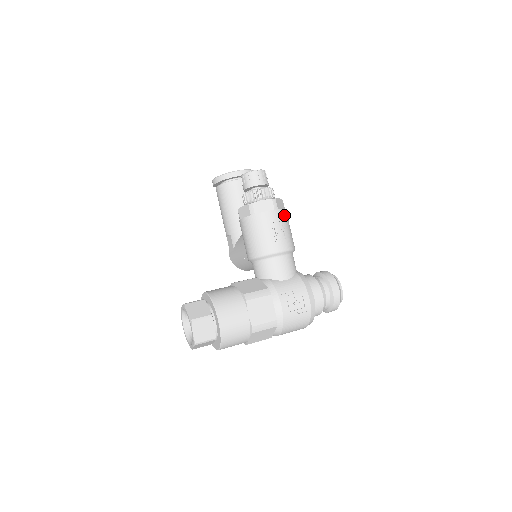
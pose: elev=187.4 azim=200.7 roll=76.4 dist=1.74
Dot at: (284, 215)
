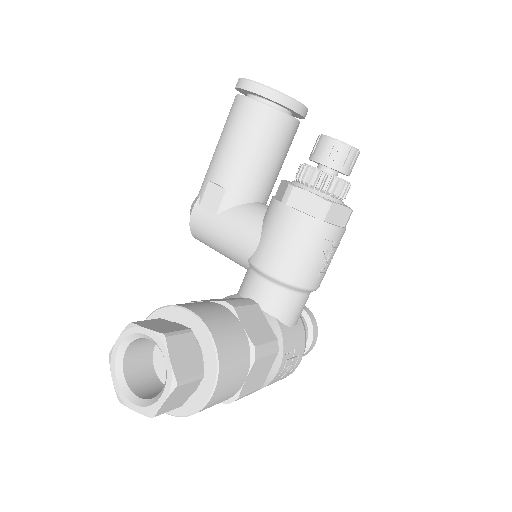
Dot at: occluded
